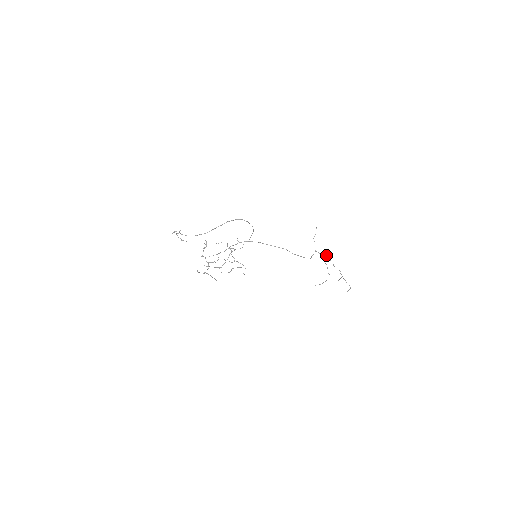
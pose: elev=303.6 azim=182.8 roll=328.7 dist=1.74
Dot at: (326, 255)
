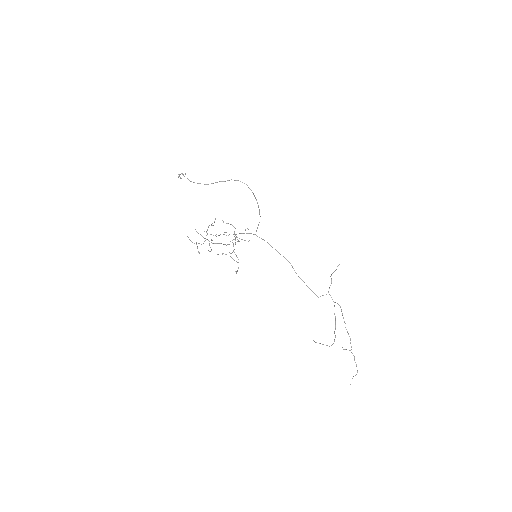
Dot at: (340, 307)
